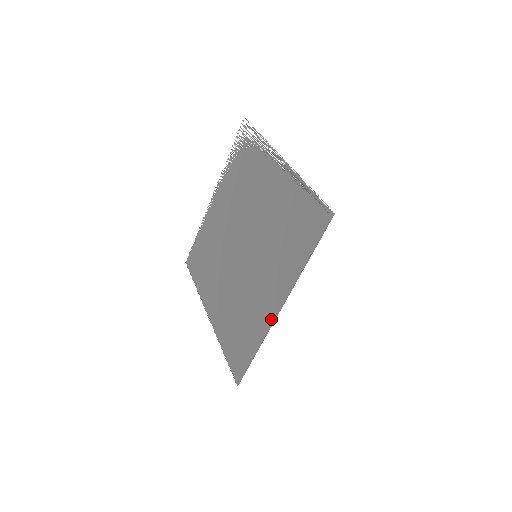
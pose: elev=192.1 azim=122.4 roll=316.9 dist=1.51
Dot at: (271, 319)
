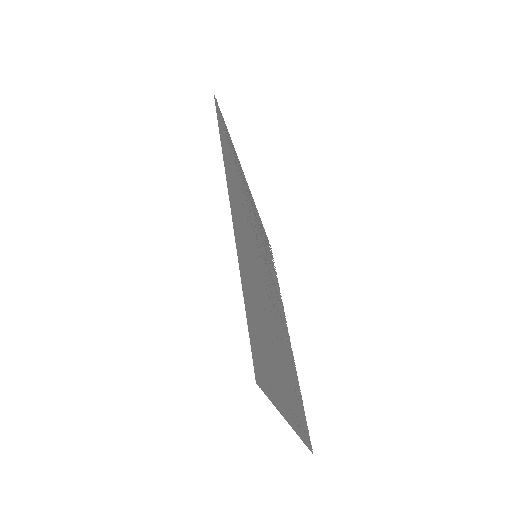
Dot at: (236, 232)
